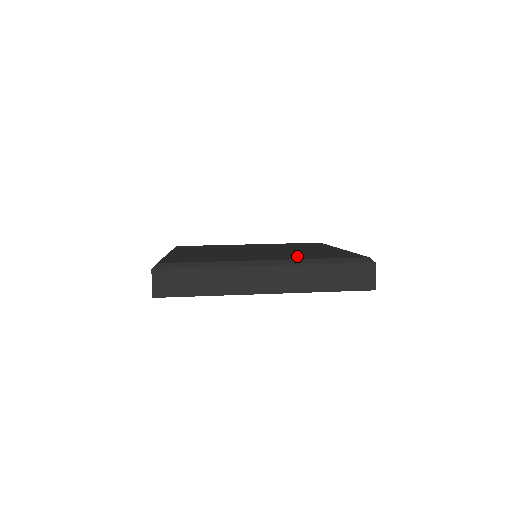
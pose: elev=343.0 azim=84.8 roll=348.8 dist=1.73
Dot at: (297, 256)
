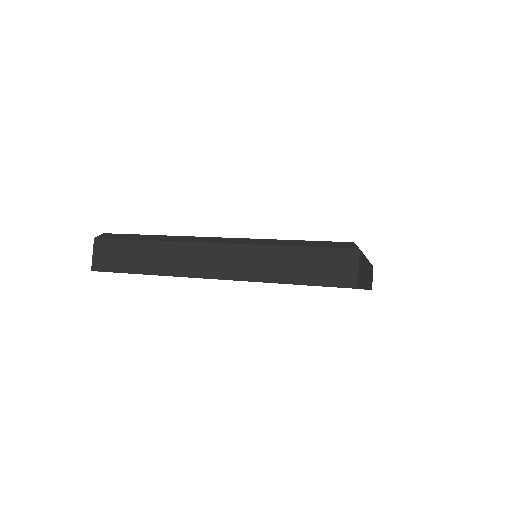
Dot at: occluded
